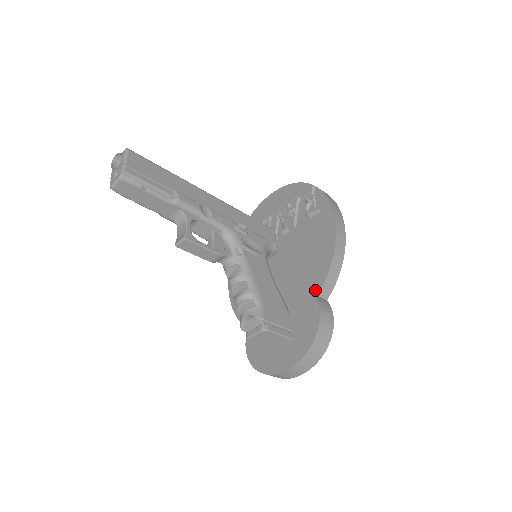
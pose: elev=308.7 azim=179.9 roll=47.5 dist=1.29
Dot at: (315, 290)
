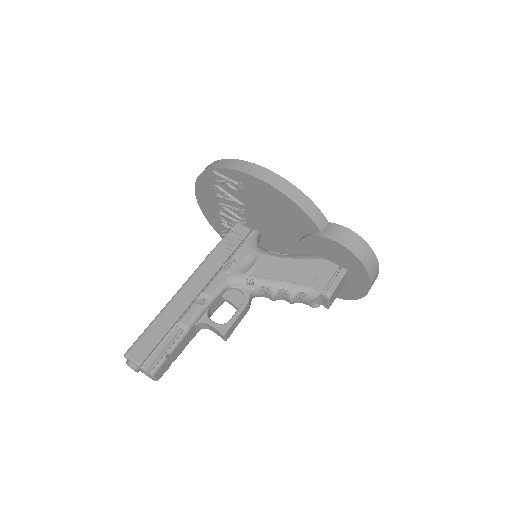
Dot at: (315, 231)
